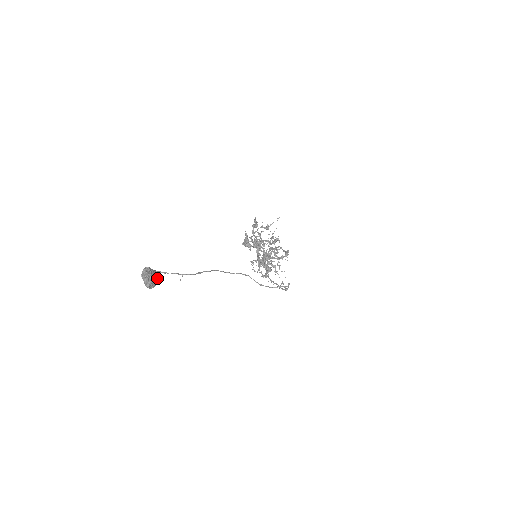
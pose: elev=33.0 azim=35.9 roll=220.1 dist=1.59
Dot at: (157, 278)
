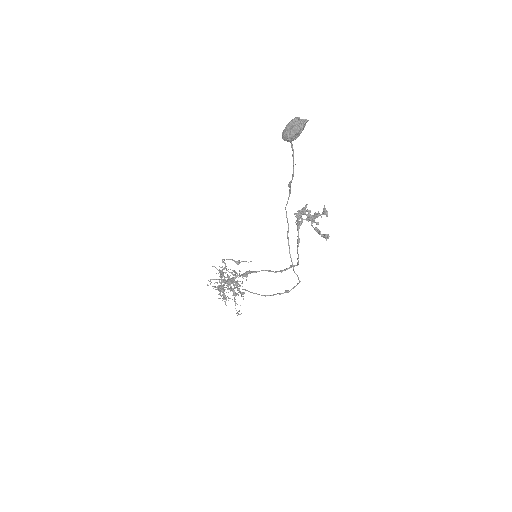
Dot at: occluded
